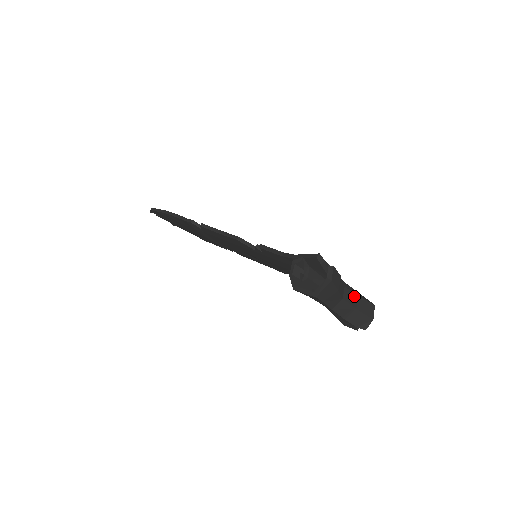
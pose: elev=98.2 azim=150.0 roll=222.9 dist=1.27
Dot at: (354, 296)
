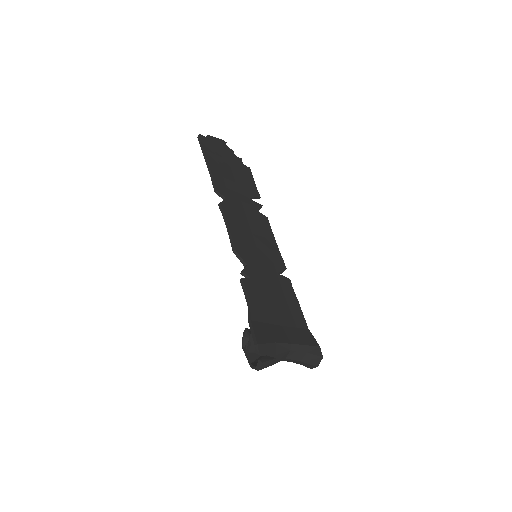
Dot at: (301, 354)
